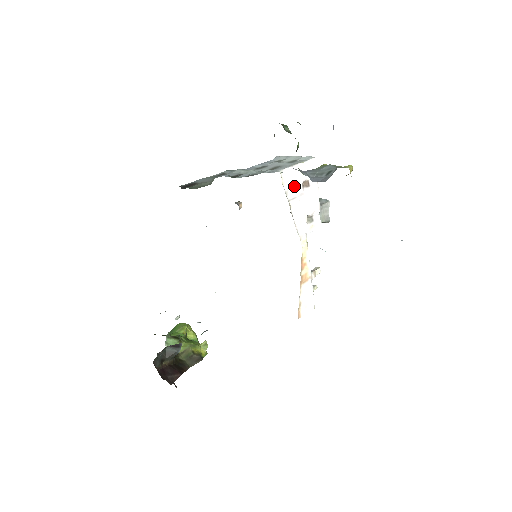
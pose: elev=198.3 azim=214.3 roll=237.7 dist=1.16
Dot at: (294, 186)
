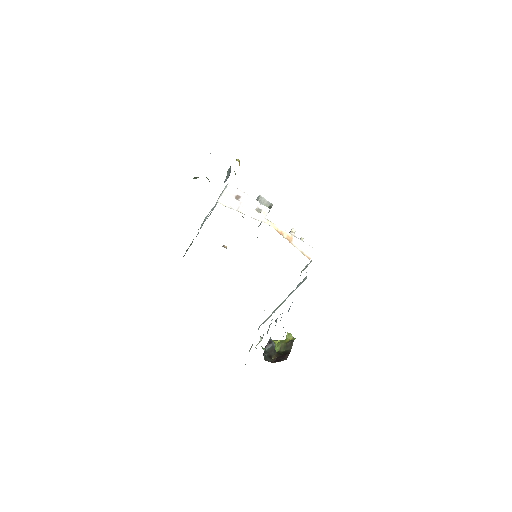
Dot at: (232, 203)
